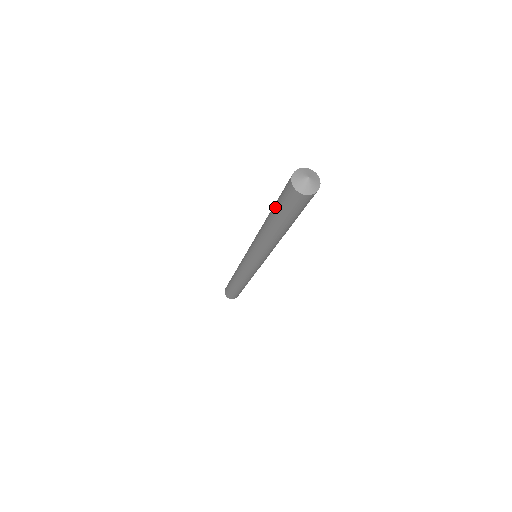
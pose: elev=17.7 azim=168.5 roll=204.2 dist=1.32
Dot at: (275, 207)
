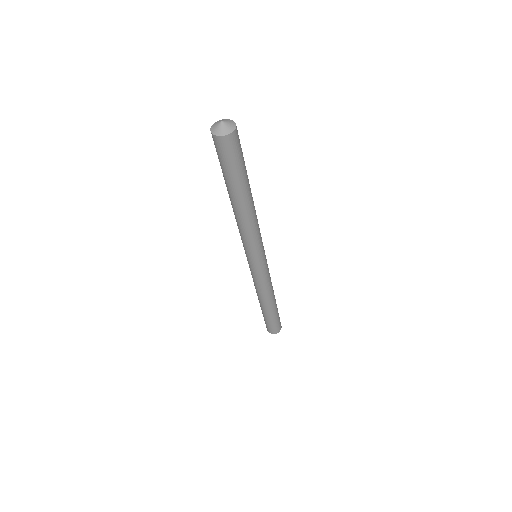
Dot at: occluded
